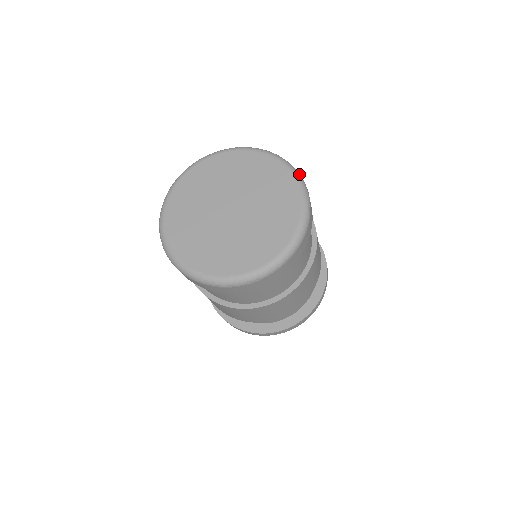
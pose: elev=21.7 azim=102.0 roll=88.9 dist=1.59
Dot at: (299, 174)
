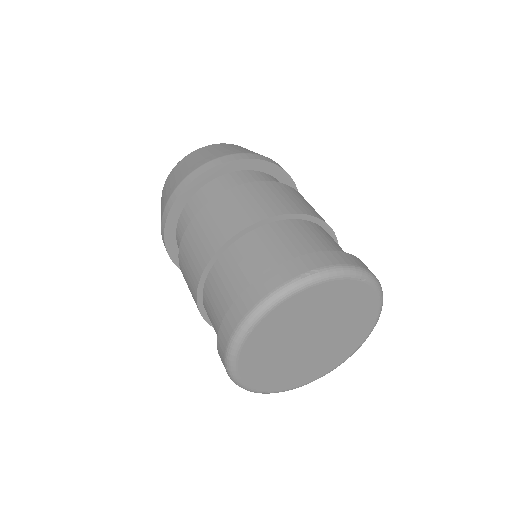
Dot at: occluded
